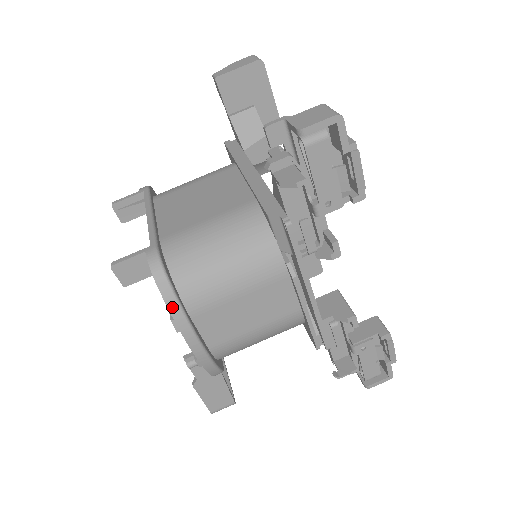
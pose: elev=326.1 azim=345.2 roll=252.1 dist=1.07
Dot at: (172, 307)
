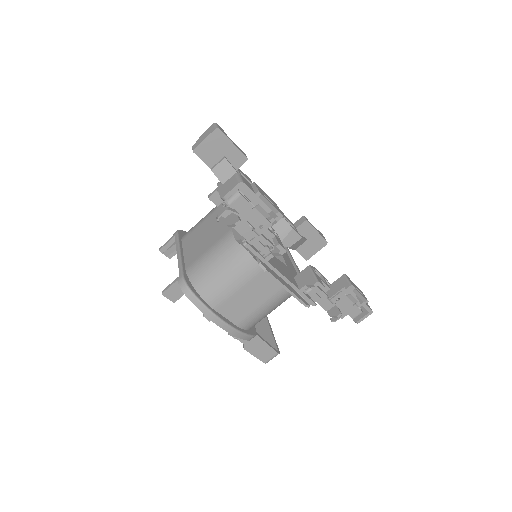
Dot at: (201, 308)
